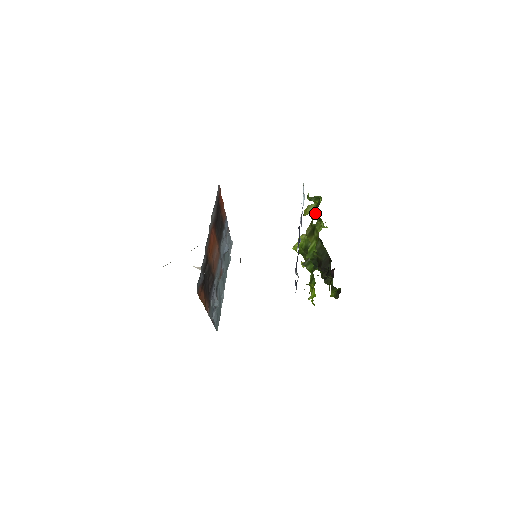
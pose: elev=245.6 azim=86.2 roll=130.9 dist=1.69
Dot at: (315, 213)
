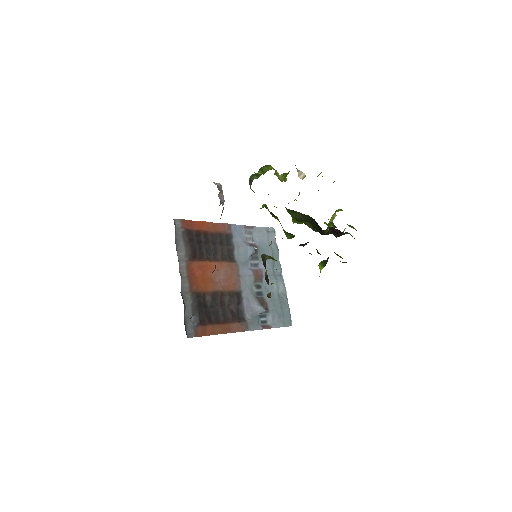
Dot at: occluded
